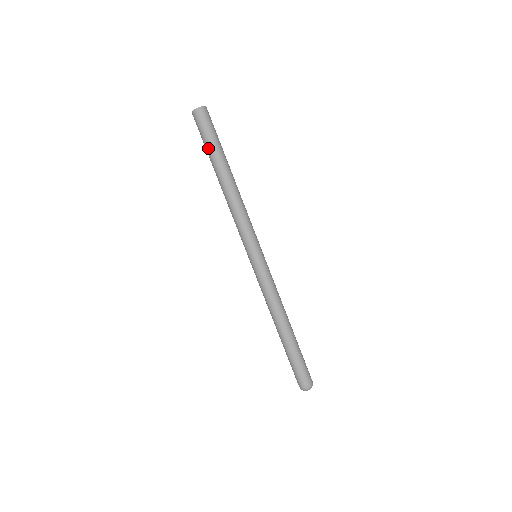
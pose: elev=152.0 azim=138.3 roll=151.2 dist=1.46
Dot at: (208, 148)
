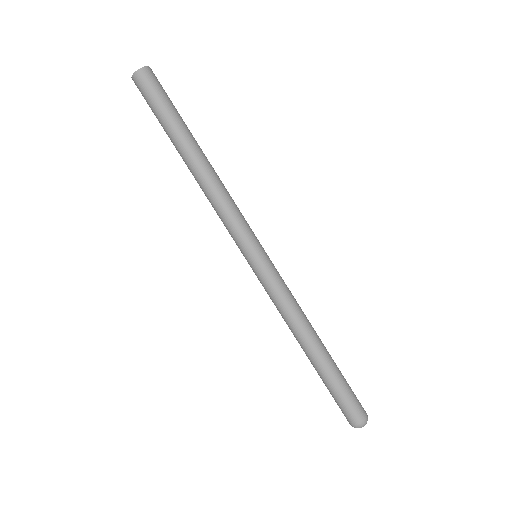
Dot at: (168, 117)
